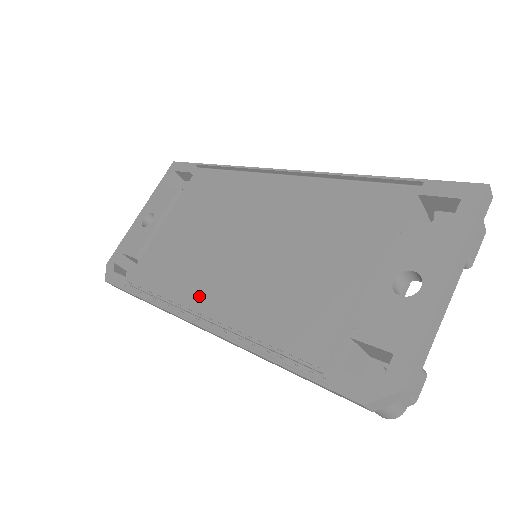
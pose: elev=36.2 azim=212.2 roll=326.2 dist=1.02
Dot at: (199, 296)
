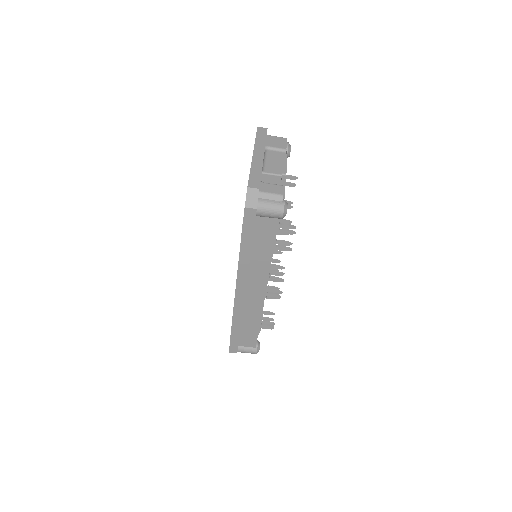
Dot at: occluded
